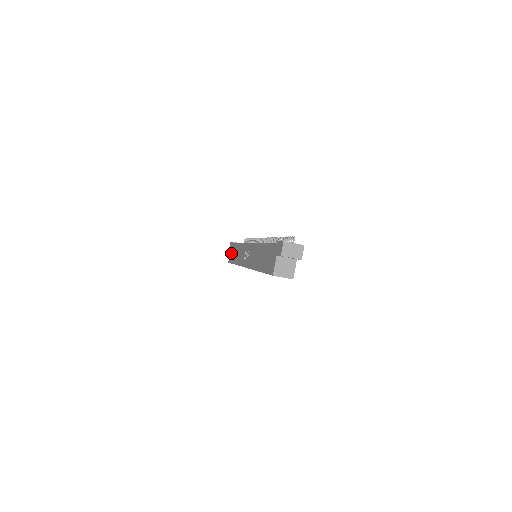
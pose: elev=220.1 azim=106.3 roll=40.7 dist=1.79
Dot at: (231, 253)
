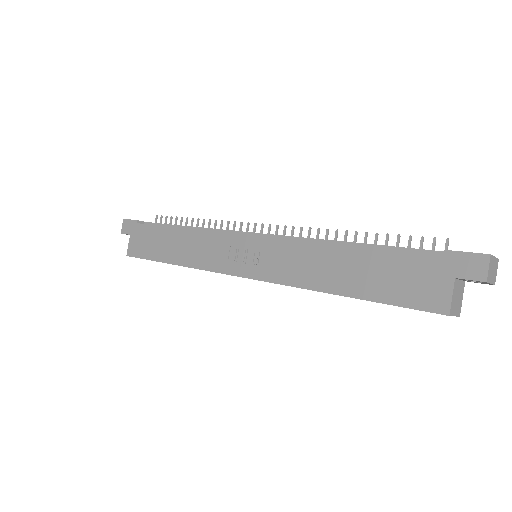
Dot at: (139, 240)
